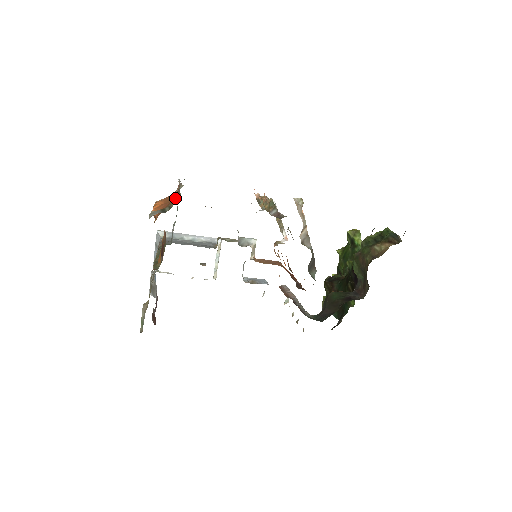
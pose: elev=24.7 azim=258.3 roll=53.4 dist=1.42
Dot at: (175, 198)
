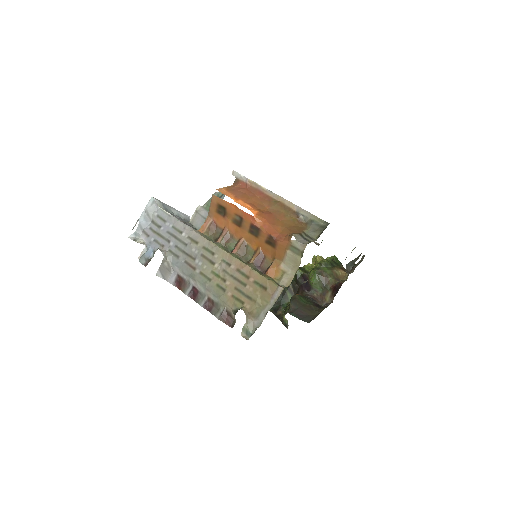
Dot at: (291, 218)
